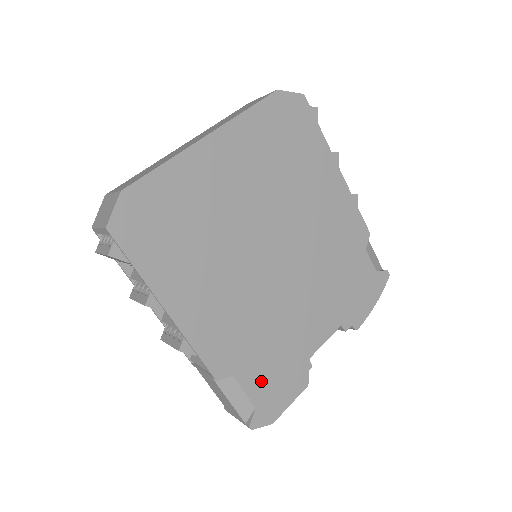
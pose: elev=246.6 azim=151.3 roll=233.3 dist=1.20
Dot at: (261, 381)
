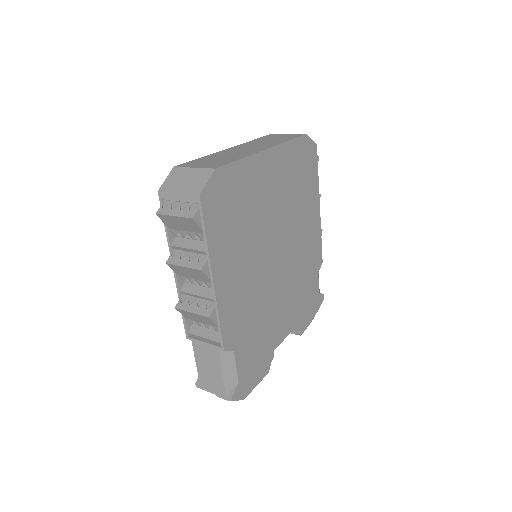
Dot at: (247, 360)
